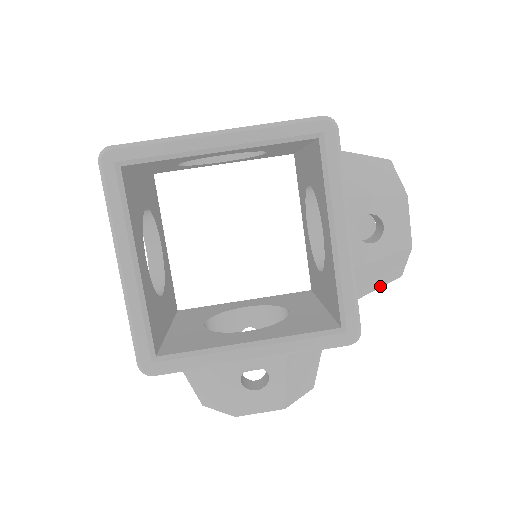
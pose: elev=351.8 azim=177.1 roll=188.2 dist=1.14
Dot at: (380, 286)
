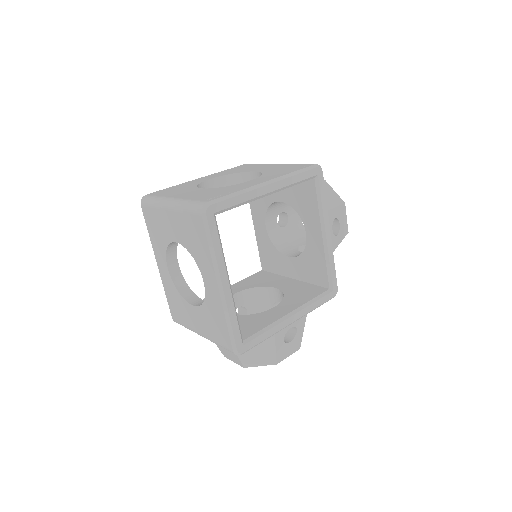
Dot at: occluded
